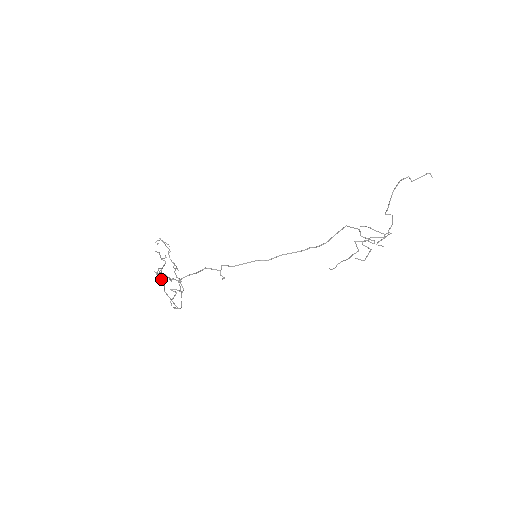
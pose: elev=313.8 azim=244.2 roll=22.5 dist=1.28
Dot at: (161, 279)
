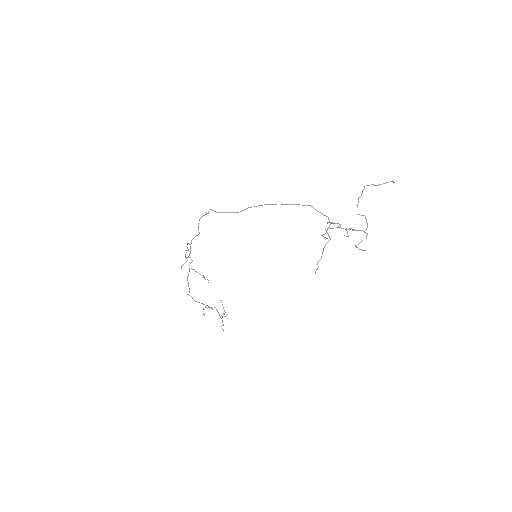
Dot at: (189, 268)
